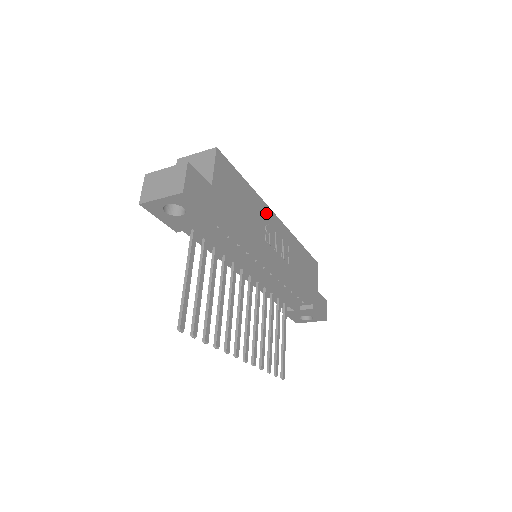
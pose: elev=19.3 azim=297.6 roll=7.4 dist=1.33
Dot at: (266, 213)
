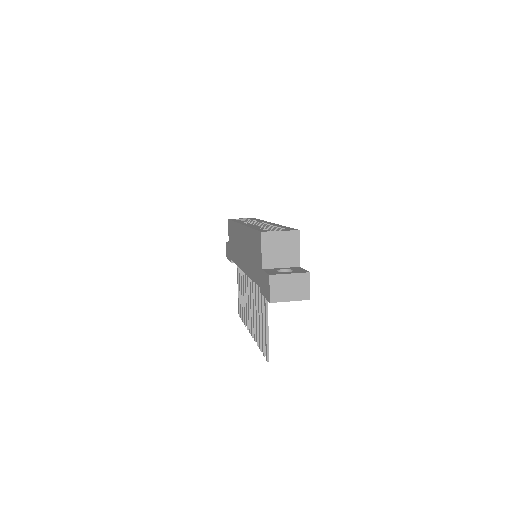
Dot at: occluded
